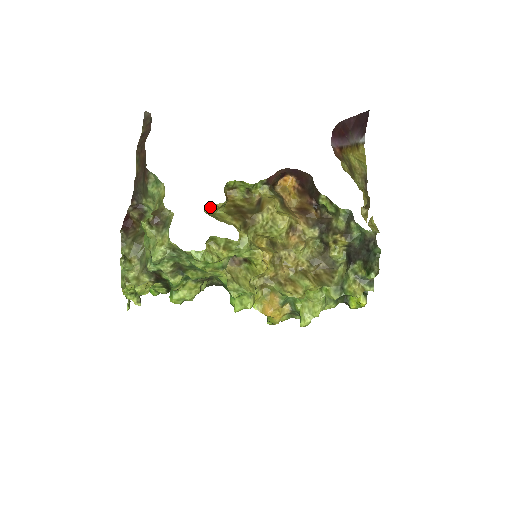
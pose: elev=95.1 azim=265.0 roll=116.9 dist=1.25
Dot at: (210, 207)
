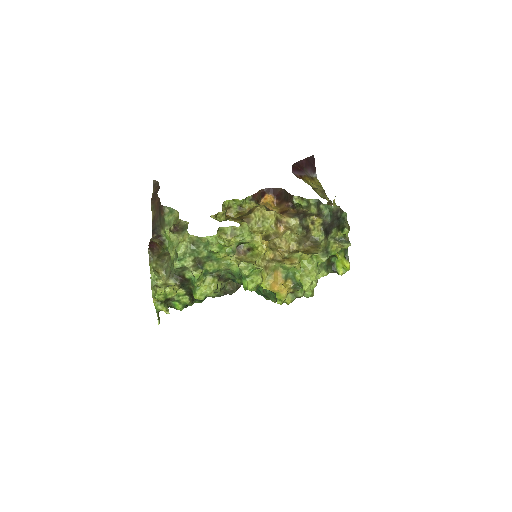
Dot at: (215, 215)
